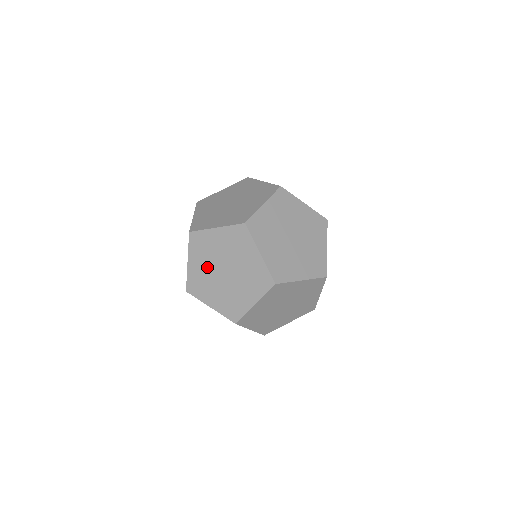
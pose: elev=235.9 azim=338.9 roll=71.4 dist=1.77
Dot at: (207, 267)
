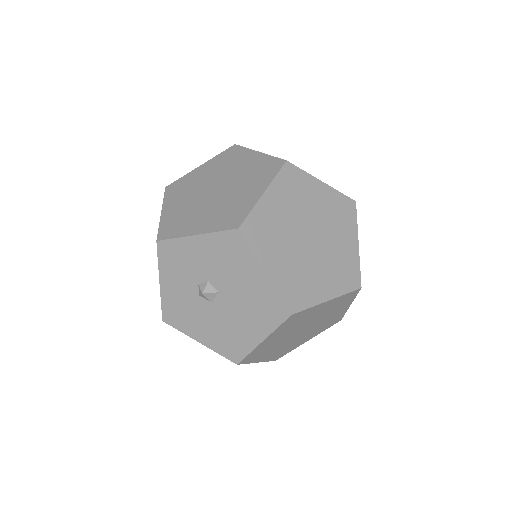
Dot at: (285, 335)
